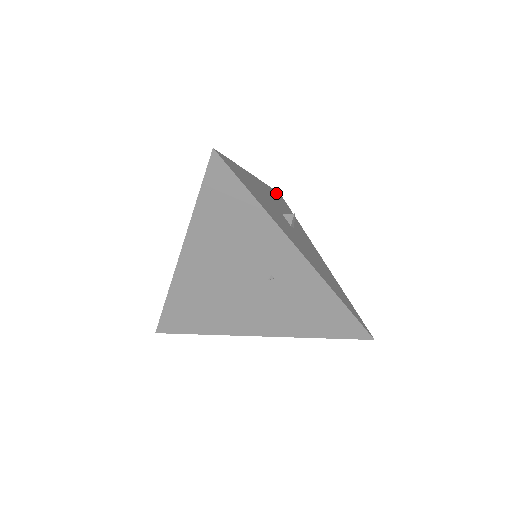
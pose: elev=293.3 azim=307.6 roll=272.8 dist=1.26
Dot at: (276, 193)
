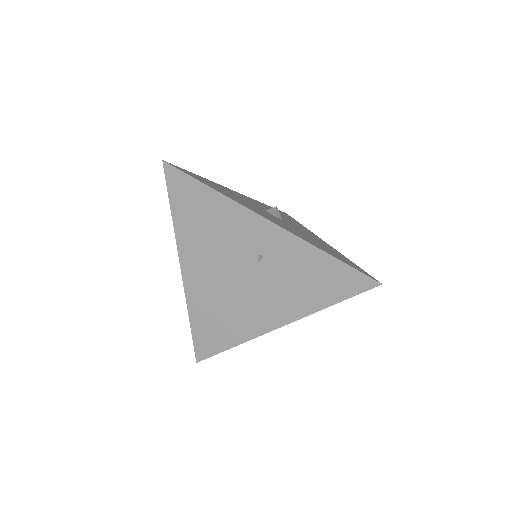
Dot at: occluded
